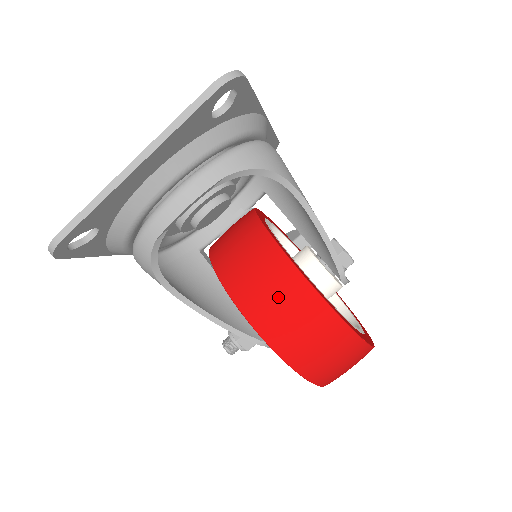
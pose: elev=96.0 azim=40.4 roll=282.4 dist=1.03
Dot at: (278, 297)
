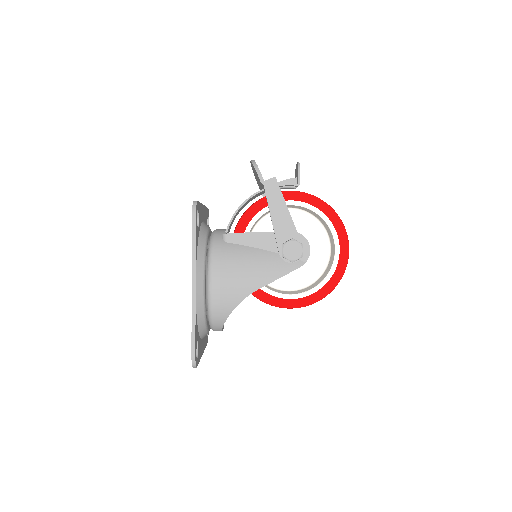
Dot at: occluded
